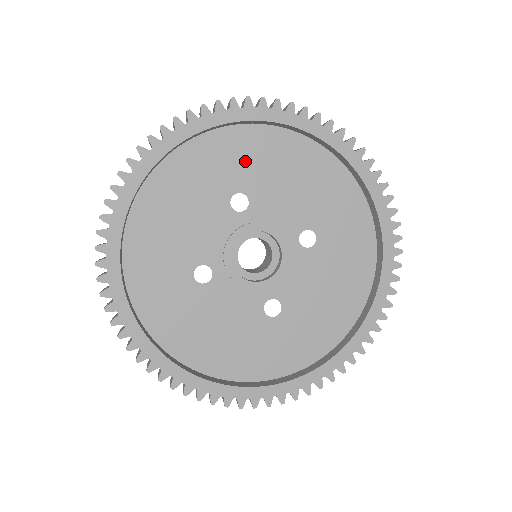
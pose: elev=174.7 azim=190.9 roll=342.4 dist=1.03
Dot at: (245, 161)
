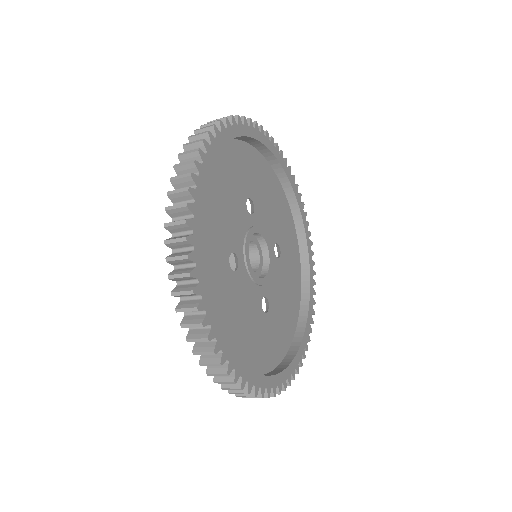
Dot at: (252, 174)
